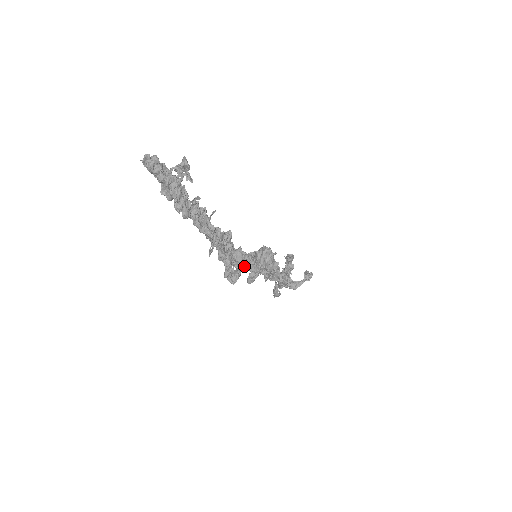
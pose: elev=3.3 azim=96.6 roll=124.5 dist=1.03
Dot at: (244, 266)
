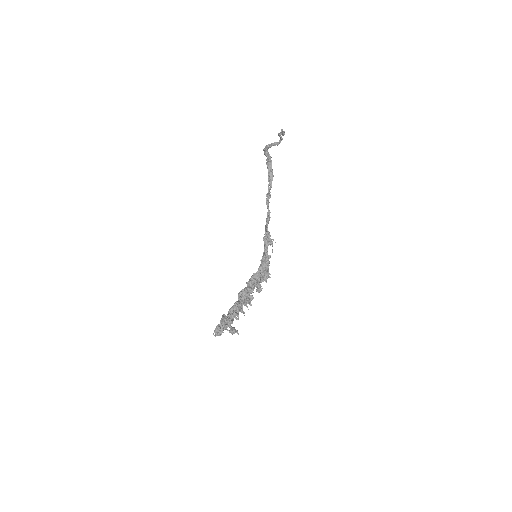
Dot at: (254, 288)
